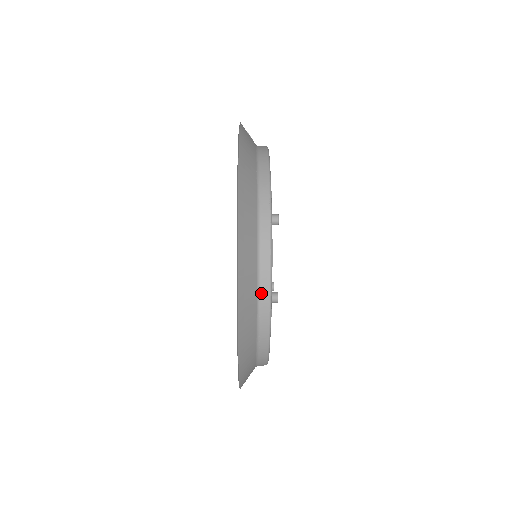
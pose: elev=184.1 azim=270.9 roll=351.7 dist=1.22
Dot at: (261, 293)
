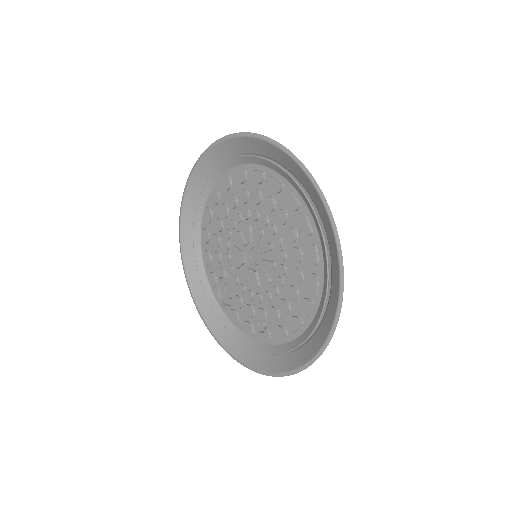
Dot at: occluded
